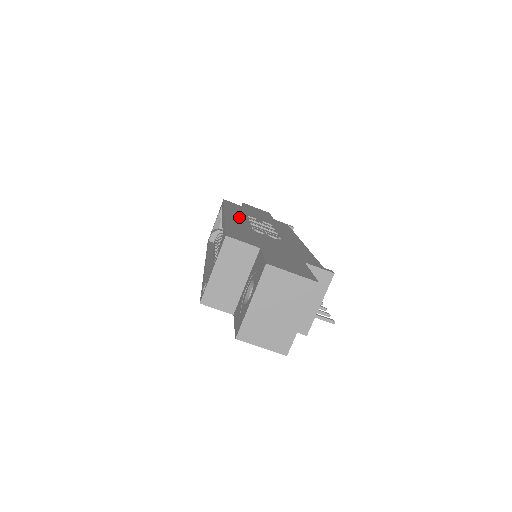
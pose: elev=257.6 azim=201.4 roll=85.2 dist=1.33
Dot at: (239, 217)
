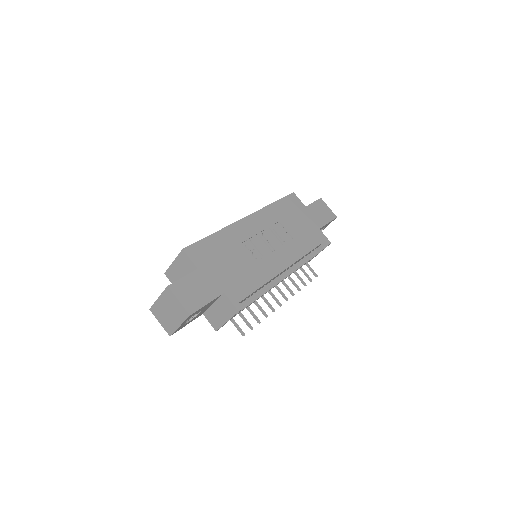
Dot at: (257, 224)
